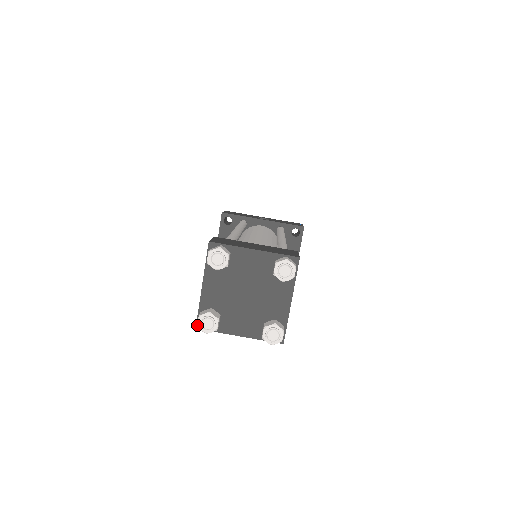
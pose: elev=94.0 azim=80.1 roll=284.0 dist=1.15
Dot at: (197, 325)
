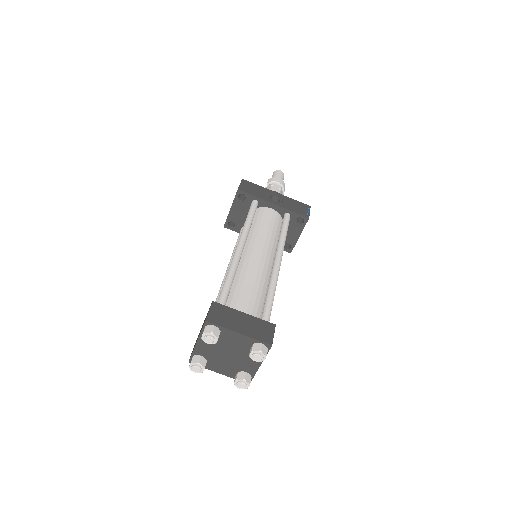
Dot at: (189, 367)
